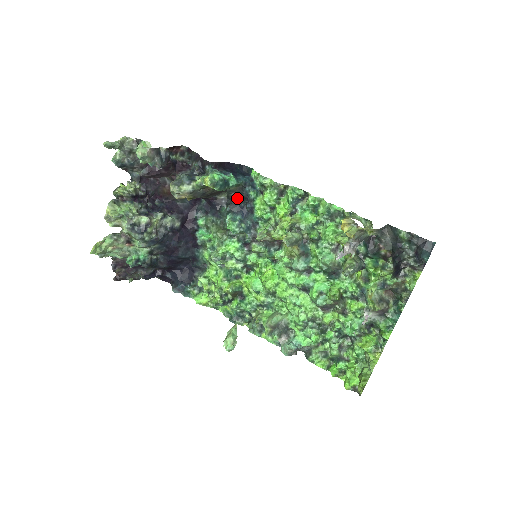
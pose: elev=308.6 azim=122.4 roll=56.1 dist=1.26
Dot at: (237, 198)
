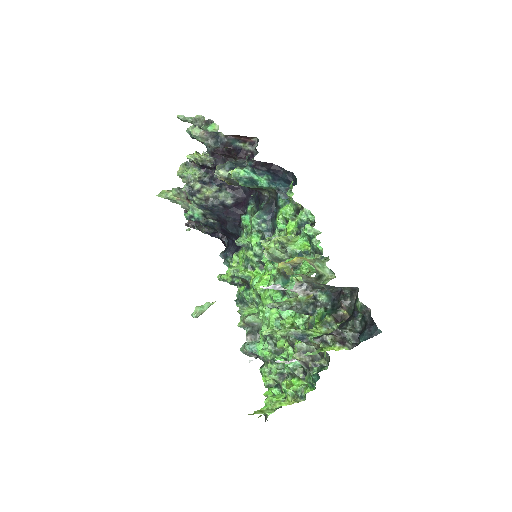
Dot at: (274, 200)
